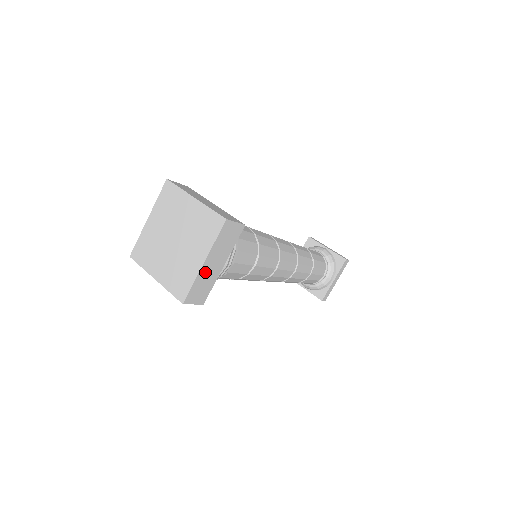
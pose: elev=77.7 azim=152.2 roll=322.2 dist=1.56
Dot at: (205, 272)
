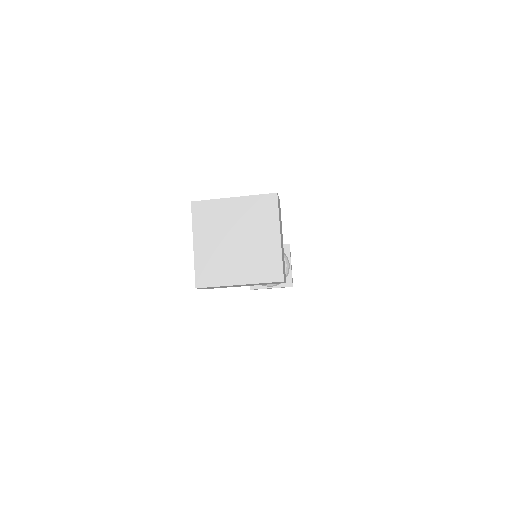
Dot at: occluded
